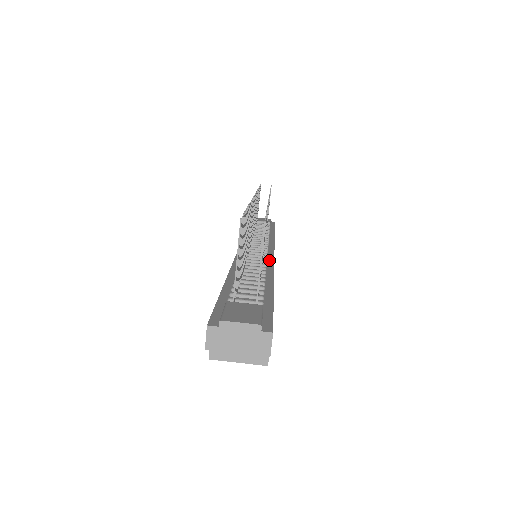
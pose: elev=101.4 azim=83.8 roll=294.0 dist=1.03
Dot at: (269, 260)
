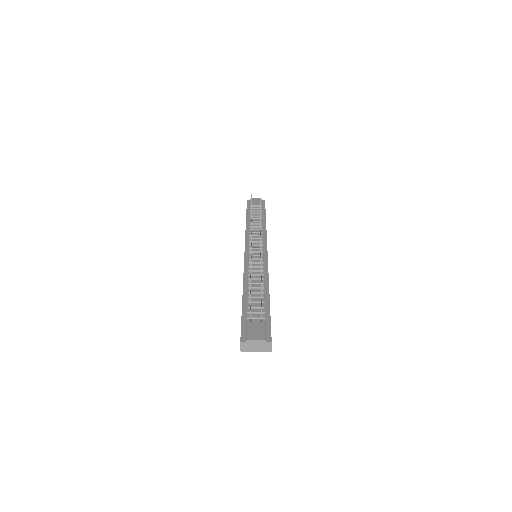
Dot at: (265, 266)
